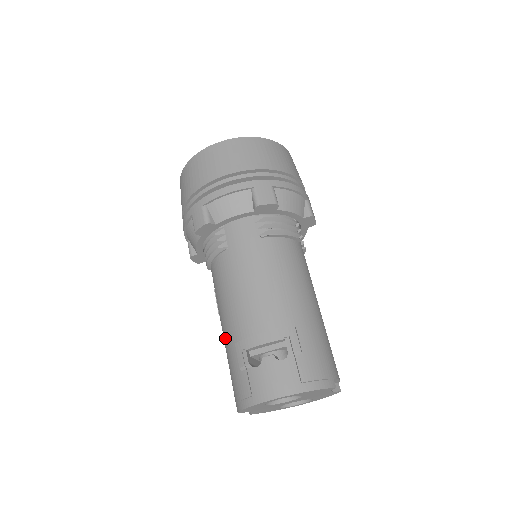
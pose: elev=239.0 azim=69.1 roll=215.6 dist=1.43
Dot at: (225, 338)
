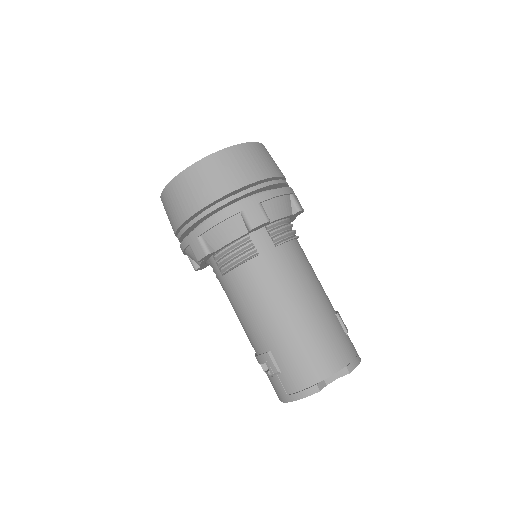
Dot at: occluded
